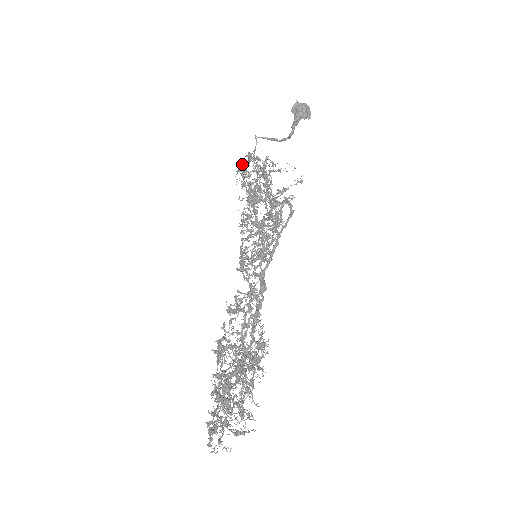
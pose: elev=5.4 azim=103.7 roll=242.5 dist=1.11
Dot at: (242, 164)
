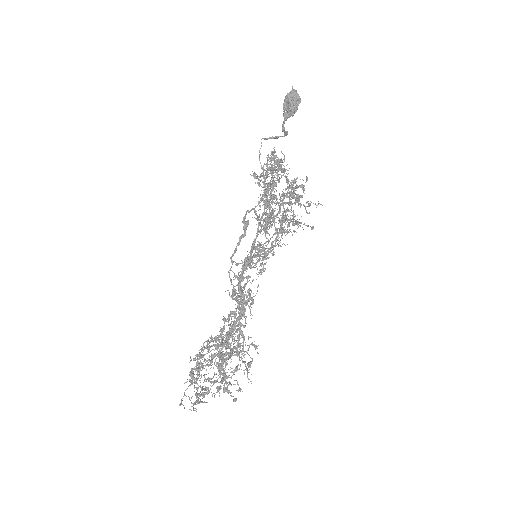
Dot at: occluded
